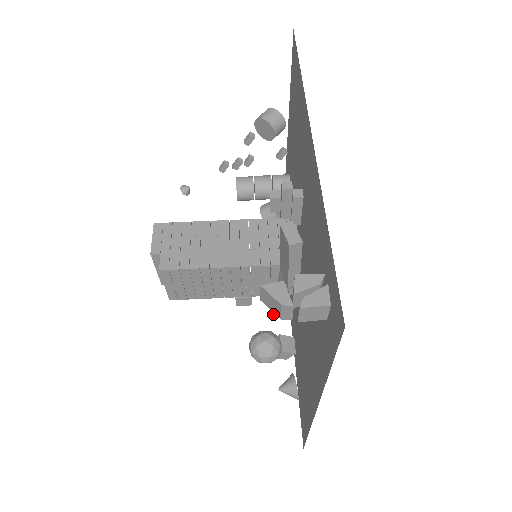
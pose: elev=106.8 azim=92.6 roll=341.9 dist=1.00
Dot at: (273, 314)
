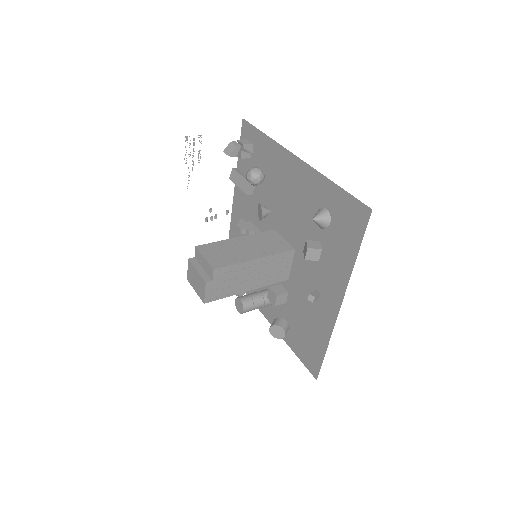
Dot at: (312, 295)
